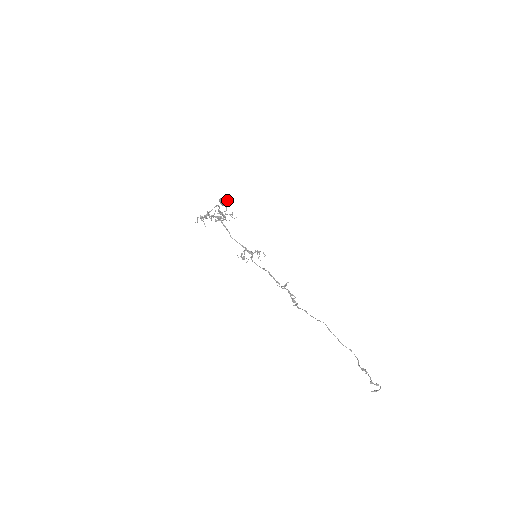
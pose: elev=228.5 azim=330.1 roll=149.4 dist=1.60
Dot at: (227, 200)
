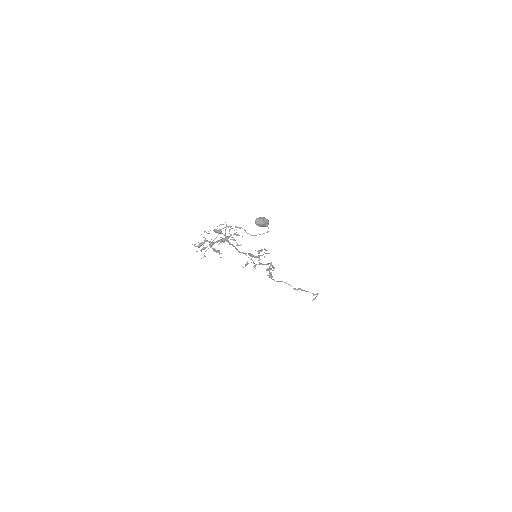
Dot at: occluded
